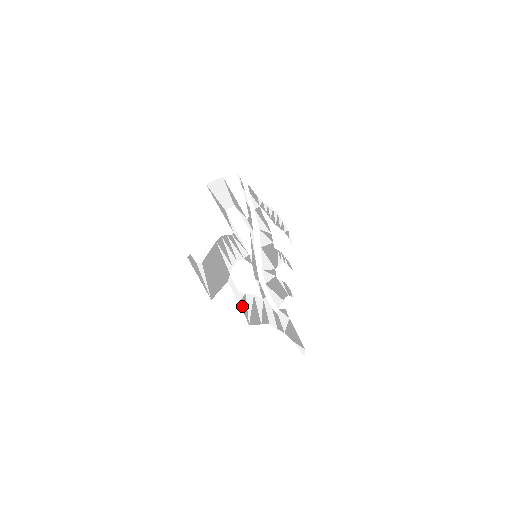
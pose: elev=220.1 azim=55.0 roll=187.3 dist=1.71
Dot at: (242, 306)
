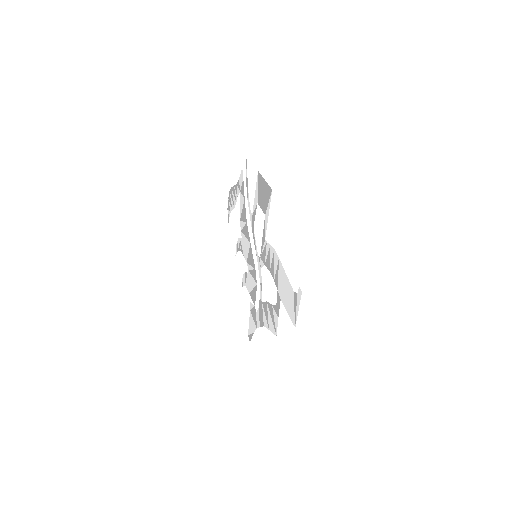
Dot at: (277, 319)
